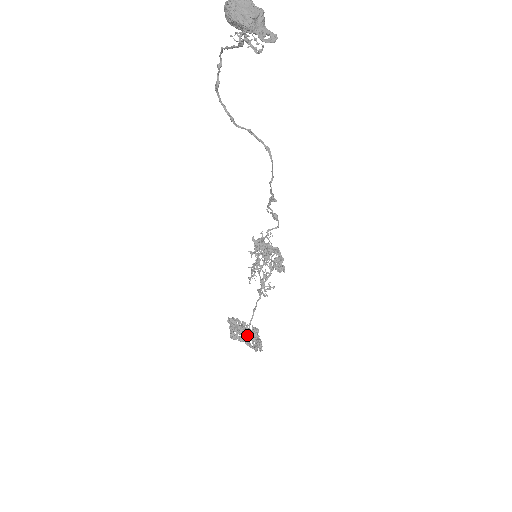
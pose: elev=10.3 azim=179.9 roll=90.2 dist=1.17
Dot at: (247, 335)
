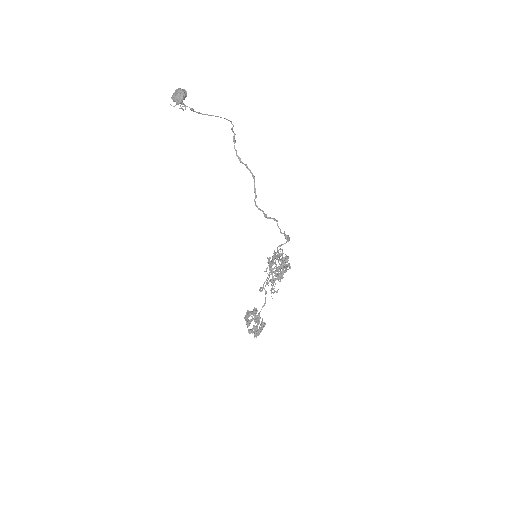
Dot at: (251, 320)
